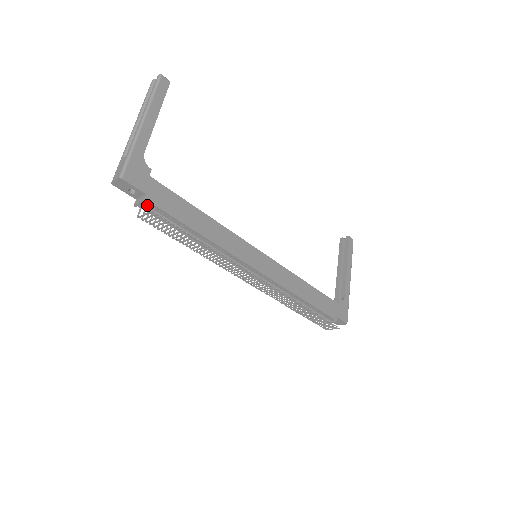
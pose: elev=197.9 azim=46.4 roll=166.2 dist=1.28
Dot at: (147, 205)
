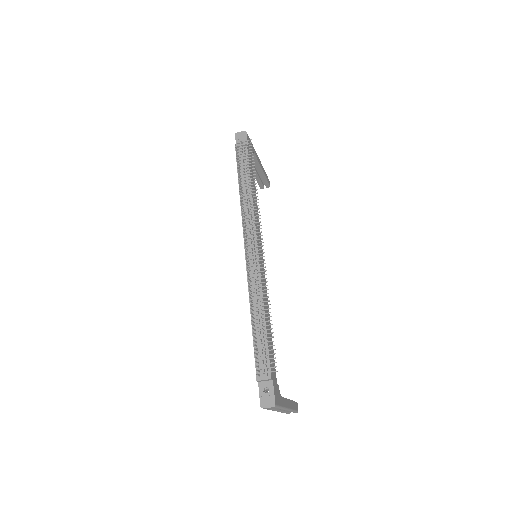
Dot at: occluded
